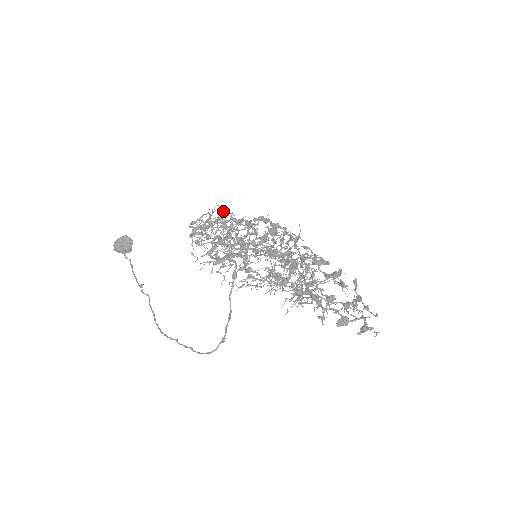
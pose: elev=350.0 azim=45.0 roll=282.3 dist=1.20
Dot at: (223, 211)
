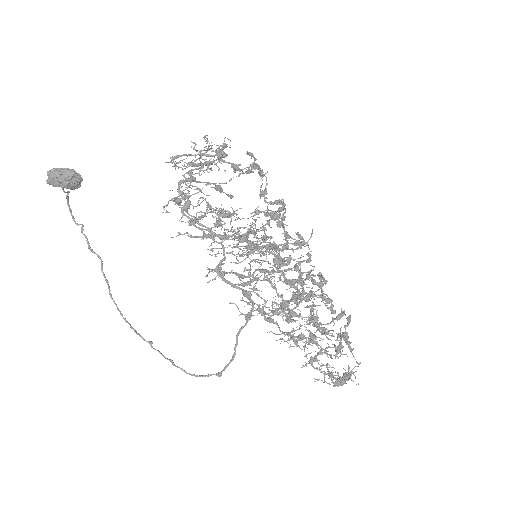
Dot at: (207, 139)
